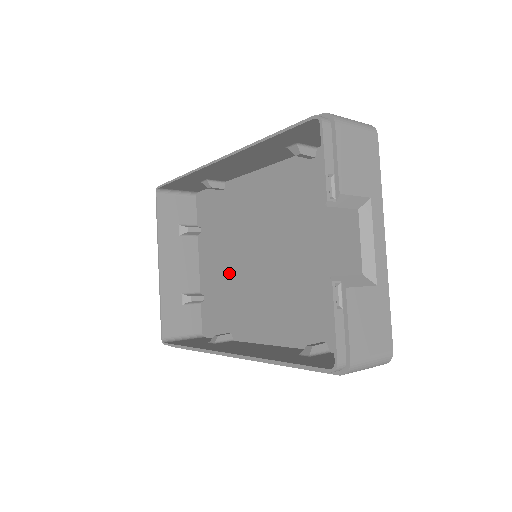
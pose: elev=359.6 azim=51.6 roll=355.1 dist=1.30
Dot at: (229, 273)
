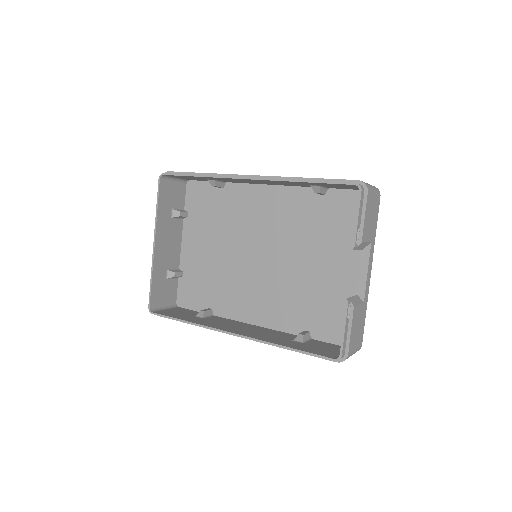
Dot at: (218, 260)
